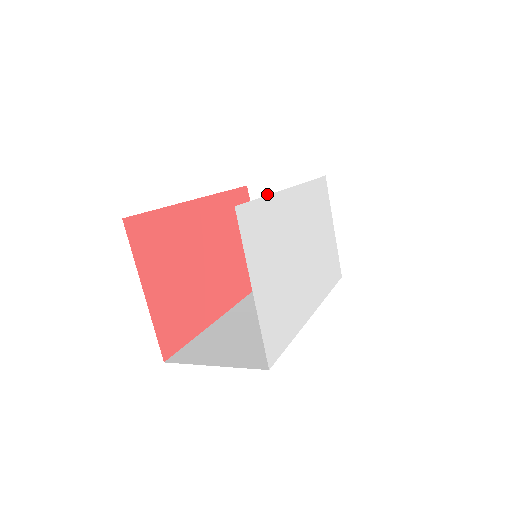
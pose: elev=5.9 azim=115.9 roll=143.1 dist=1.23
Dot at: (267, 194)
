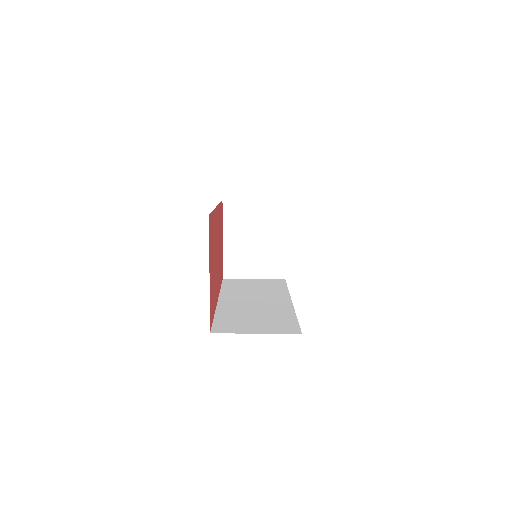
Dot at: (239, 209)
